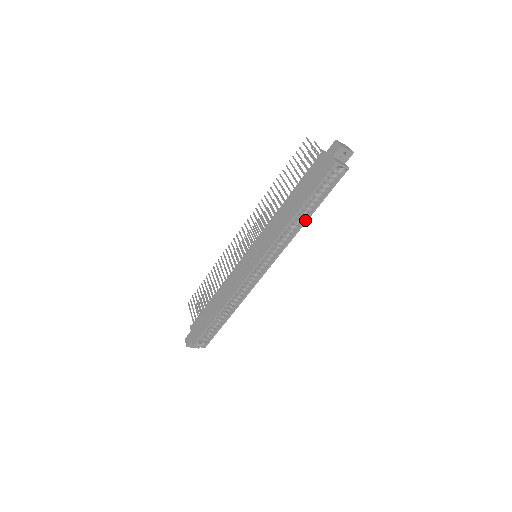
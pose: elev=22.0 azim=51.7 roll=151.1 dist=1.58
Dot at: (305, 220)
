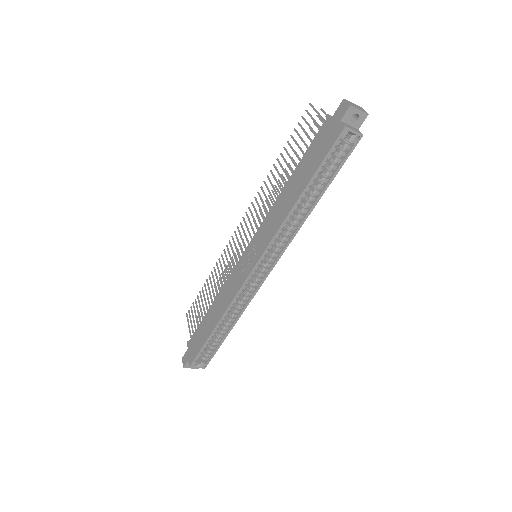
Dot at: (311, 207)
